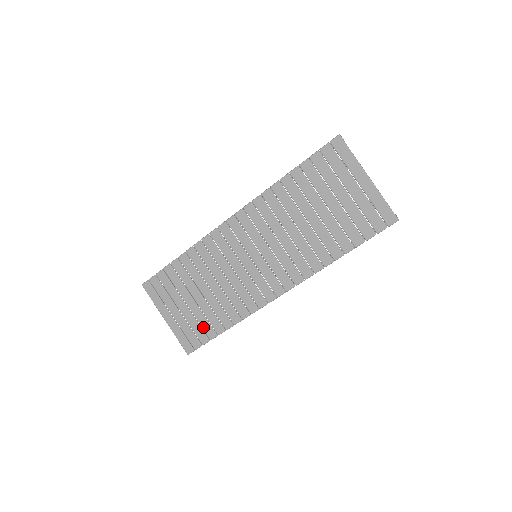
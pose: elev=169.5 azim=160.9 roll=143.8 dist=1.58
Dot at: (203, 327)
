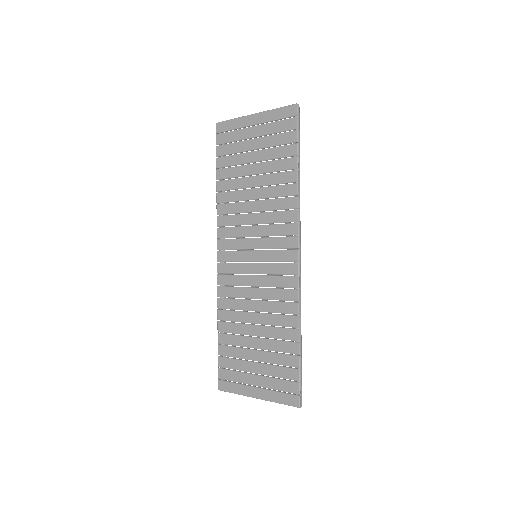
Dot at: (283, 364)
